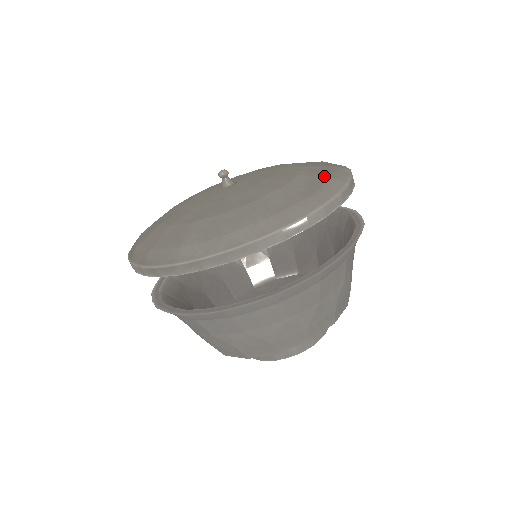
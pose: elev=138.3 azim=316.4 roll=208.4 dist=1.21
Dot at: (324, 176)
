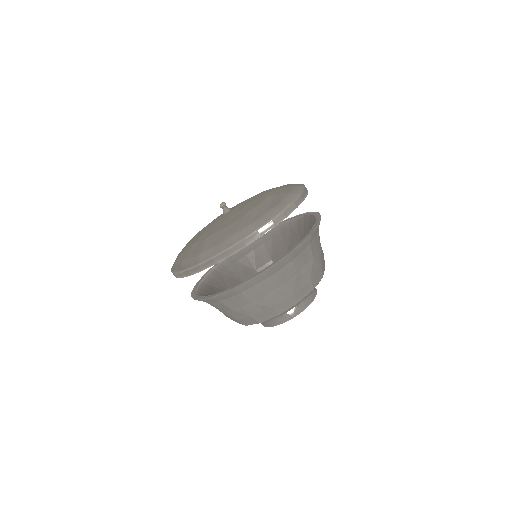
Dot at: (284, 193)
